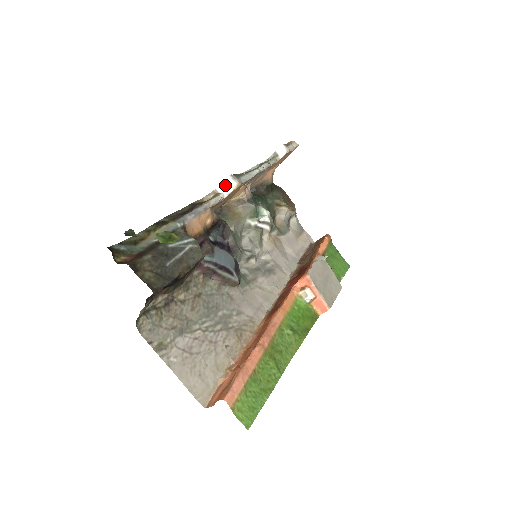
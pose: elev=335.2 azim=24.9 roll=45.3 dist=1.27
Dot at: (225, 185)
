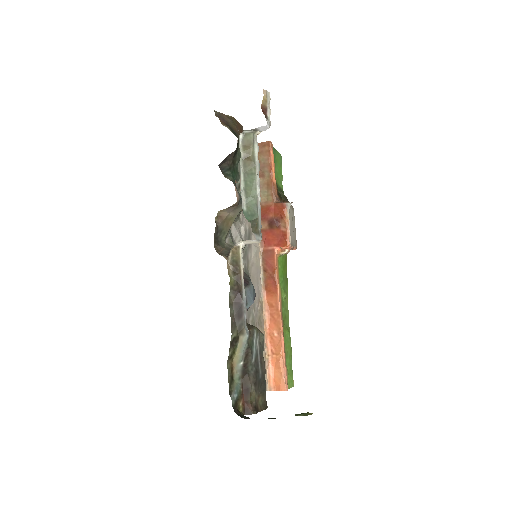
Dot at: (246, 241)
